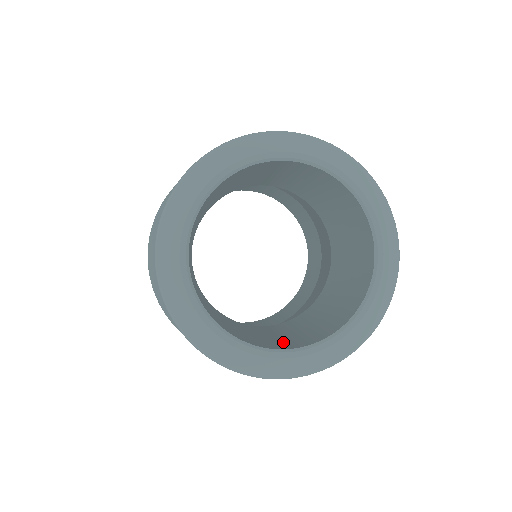
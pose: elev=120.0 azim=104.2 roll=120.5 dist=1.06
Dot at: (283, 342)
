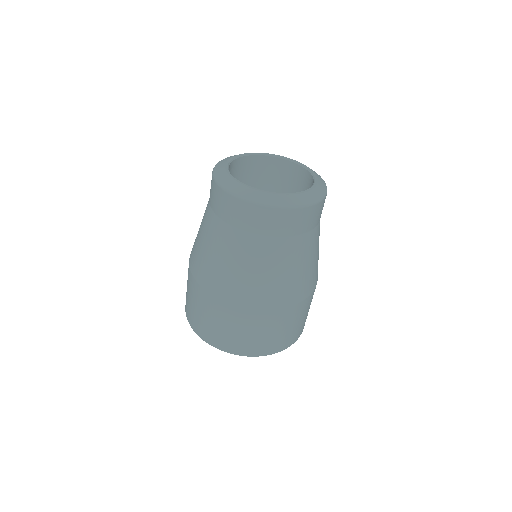
Dot at: occluded
